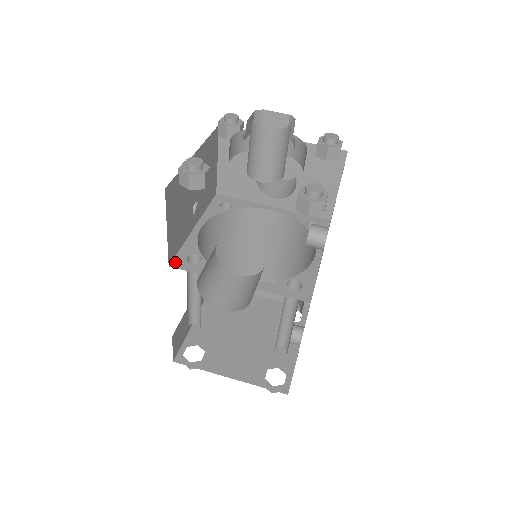
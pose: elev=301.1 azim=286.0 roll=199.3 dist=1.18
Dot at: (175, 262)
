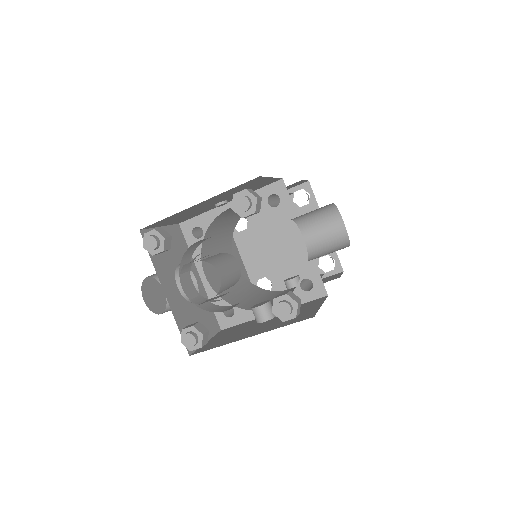
Dot at: (185, 224)
